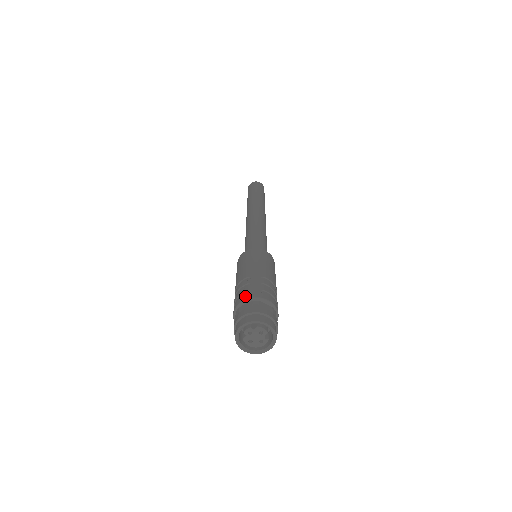
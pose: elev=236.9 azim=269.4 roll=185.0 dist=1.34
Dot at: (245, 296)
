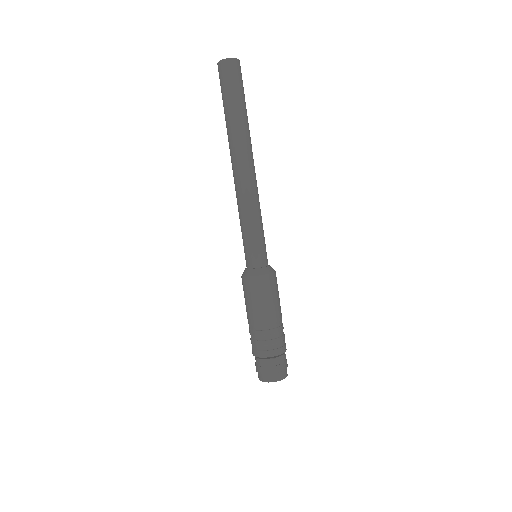
Dot at: (252, 351)
